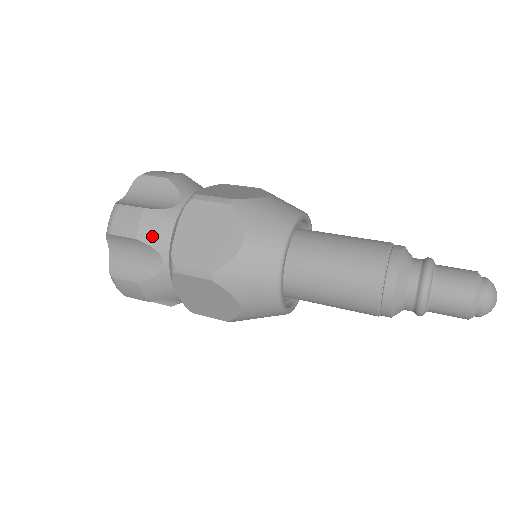
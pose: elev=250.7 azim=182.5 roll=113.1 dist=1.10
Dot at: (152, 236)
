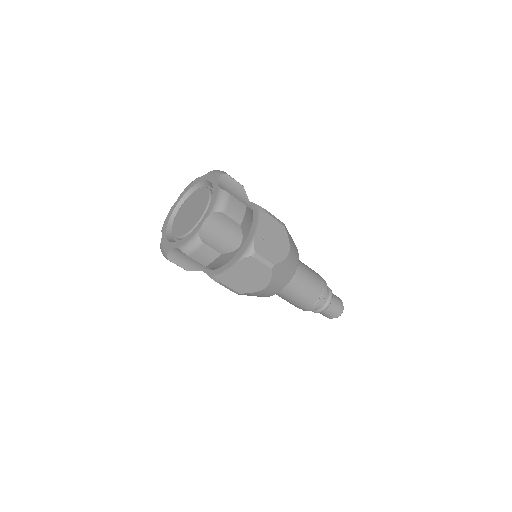
Dot at: (215, 265)
